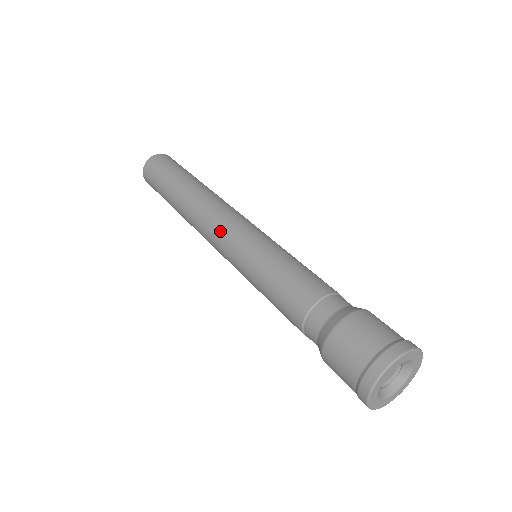
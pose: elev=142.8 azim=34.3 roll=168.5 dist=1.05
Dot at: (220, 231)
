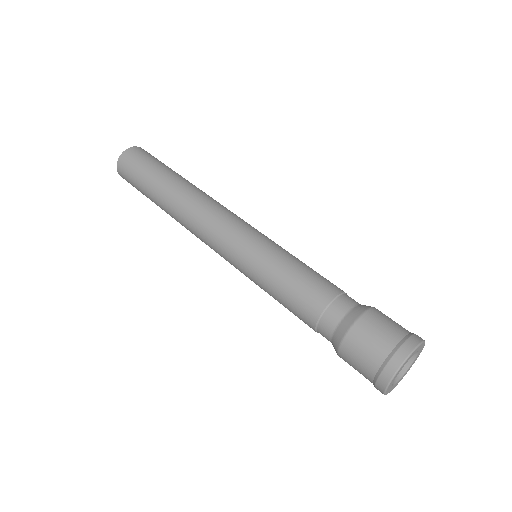
Dot at: (222, 228)
